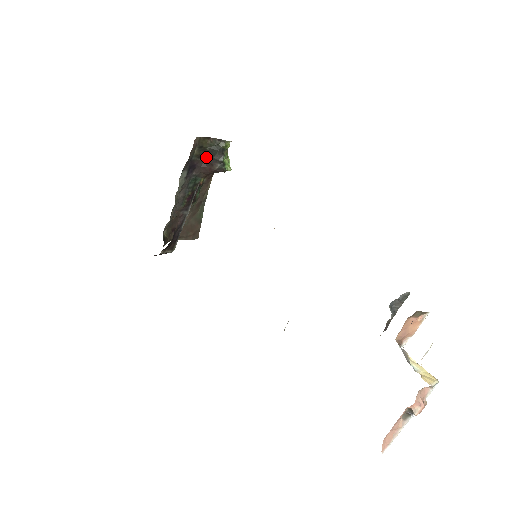
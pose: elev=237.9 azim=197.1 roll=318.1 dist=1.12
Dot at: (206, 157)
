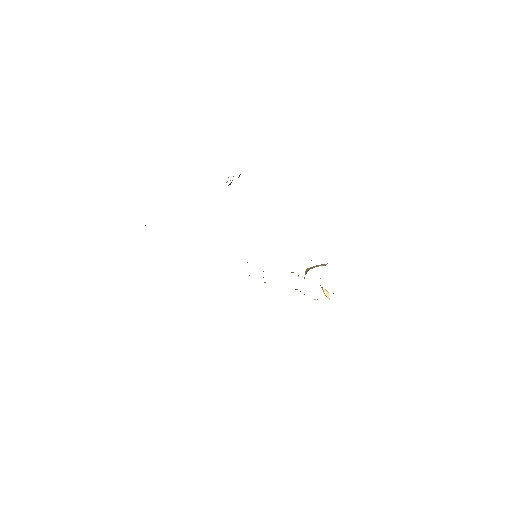
Dot at: occluded
